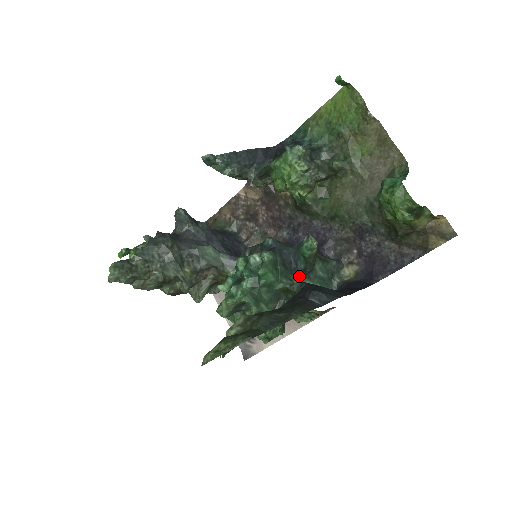
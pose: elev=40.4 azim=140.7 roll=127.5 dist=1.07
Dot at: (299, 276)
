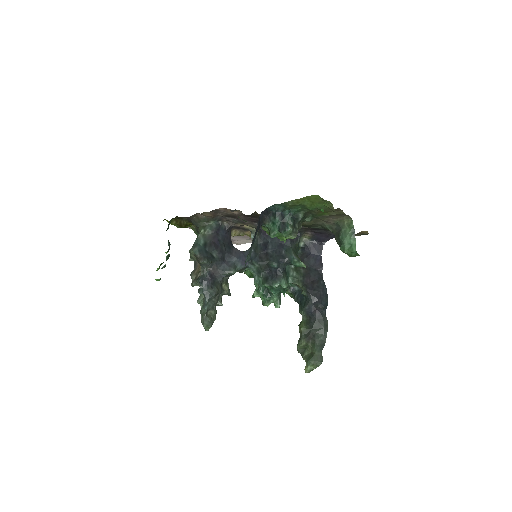
Dot at: occluded
